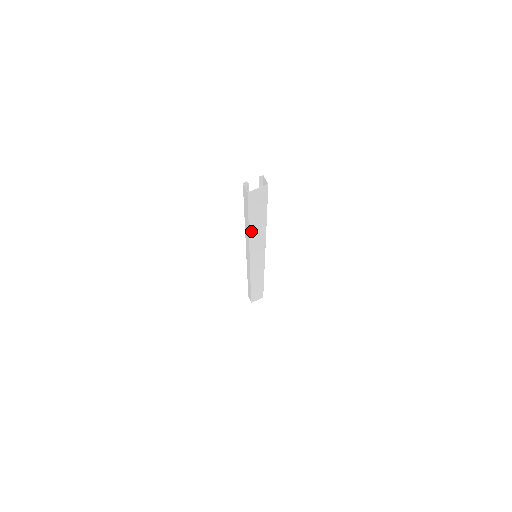
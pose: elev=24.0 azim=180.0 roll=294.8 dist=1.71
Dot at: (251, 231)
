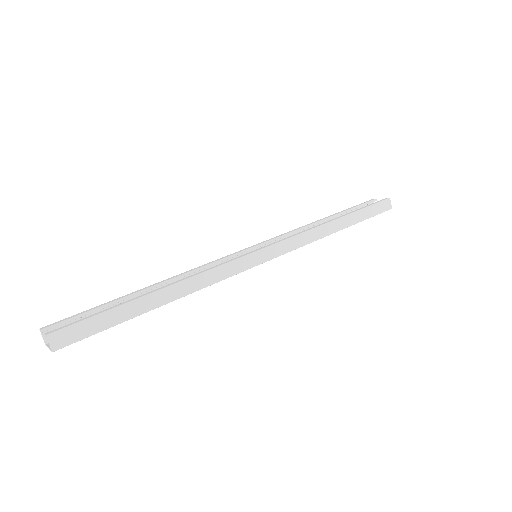
Dot at: occluded
